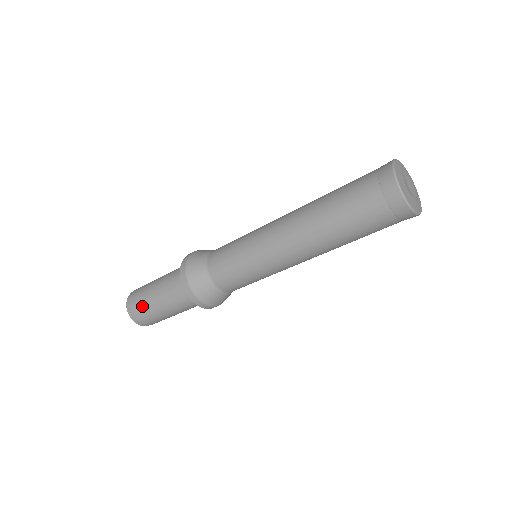
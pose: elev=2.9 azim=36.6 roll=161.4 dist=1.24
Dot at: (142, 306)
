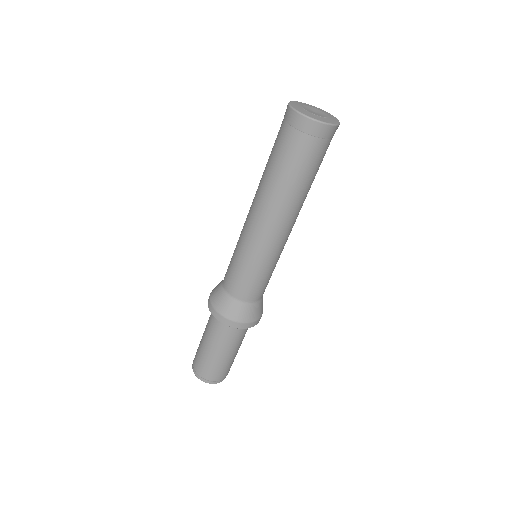
Dot at: (198, 355)
